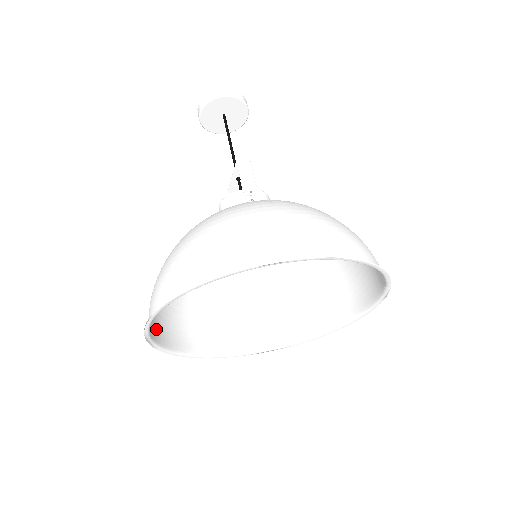
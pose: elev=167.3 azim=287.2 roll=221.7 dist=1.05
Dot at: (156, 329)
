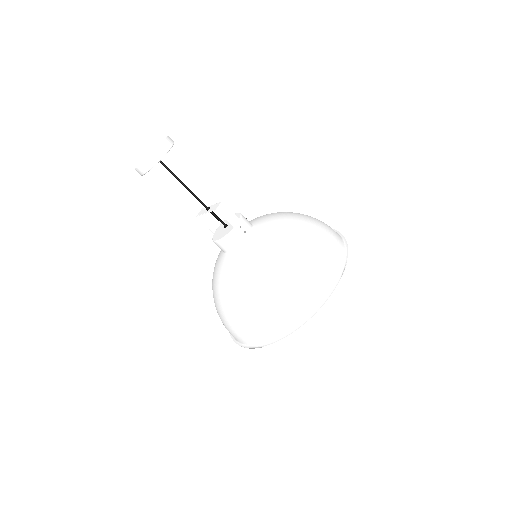
Dot at: (230, 333)
